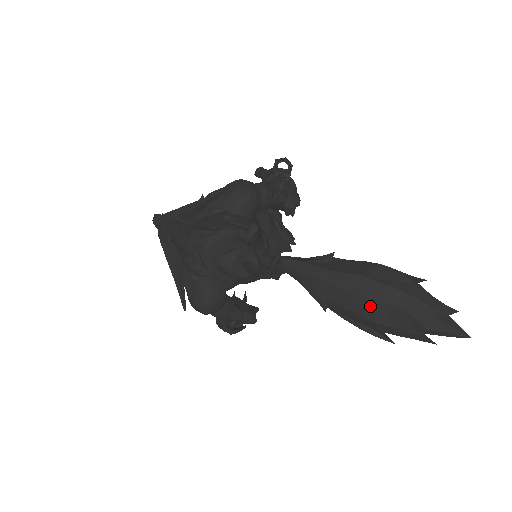
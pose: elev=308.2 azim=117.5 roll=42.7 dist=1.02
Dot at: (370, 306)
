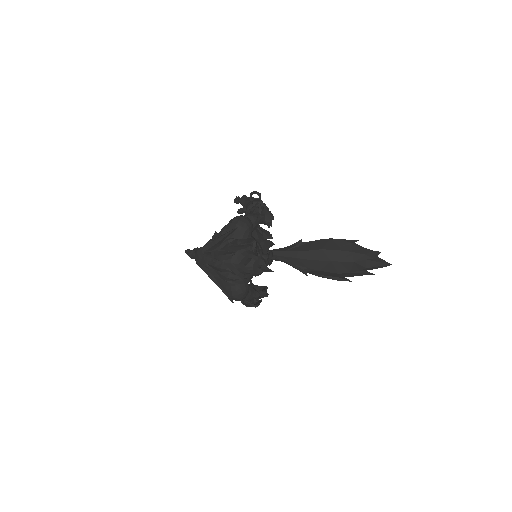
Dot at: (332, 265)
